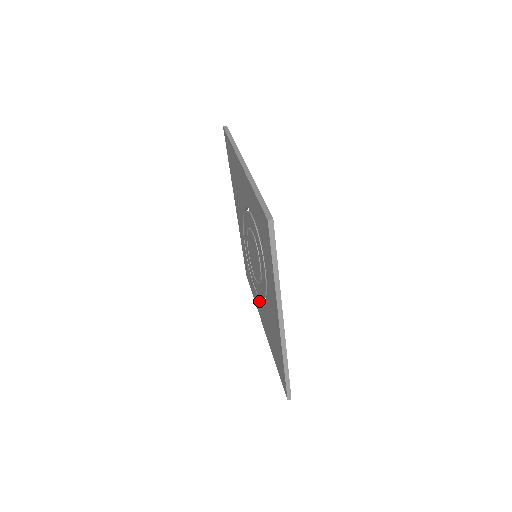
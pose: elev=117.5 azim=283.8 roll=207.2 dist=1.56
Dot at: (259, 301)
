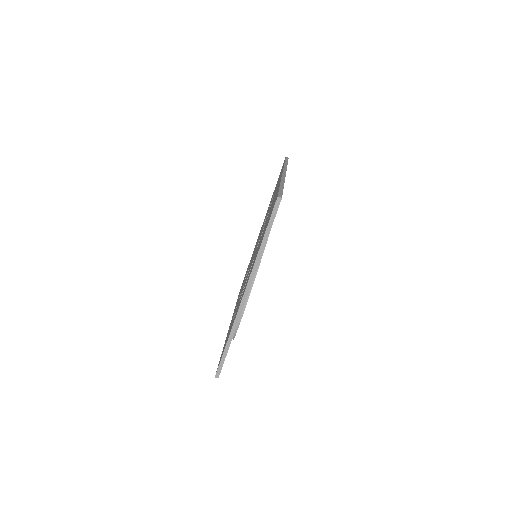
Dot at: occluded
